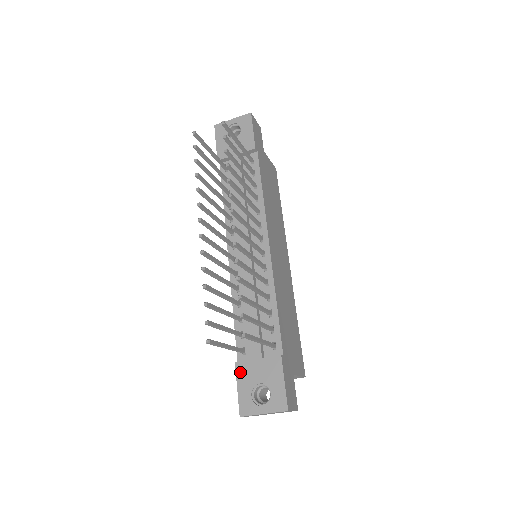
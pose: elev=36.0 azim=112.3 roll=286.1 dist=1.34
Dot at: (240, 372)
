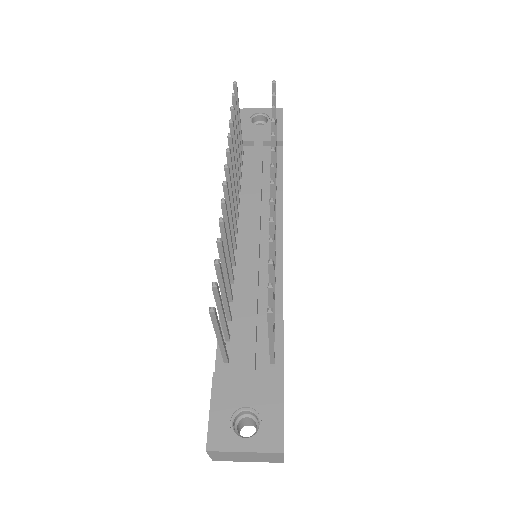
Dot at: (218, 386)
